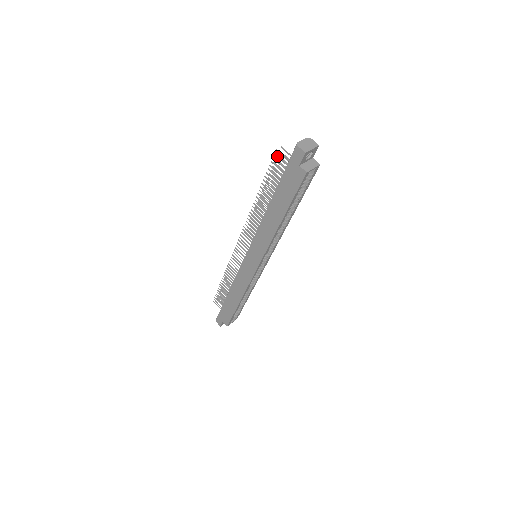
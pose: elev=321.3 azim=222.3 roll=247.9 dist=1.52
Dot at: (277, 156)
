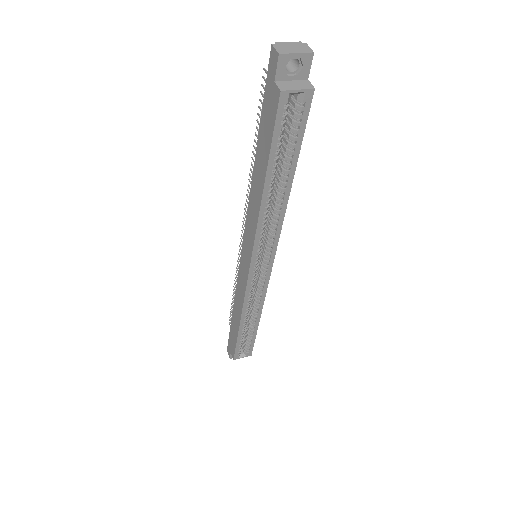
Dot at: (265, 80)
